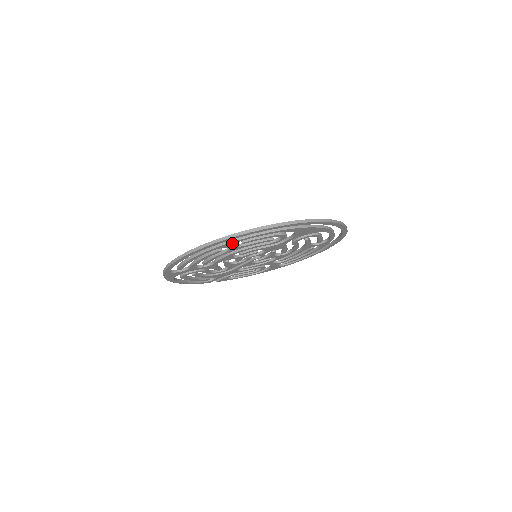
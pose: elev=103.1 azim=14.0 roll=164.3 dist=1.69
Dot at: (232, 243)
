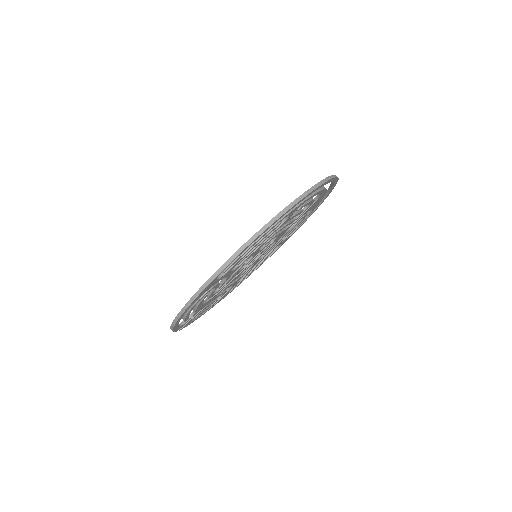
Dot at: (300, 205)
